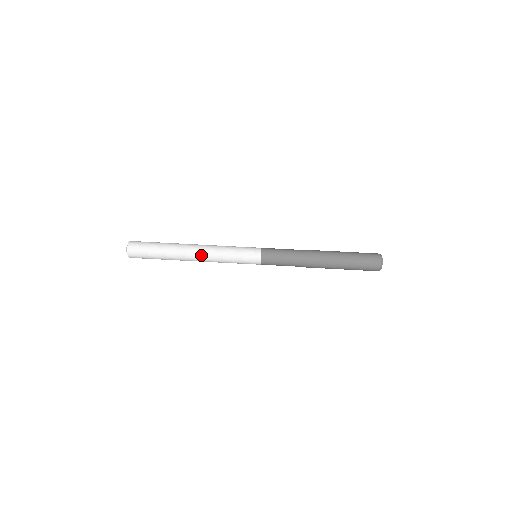
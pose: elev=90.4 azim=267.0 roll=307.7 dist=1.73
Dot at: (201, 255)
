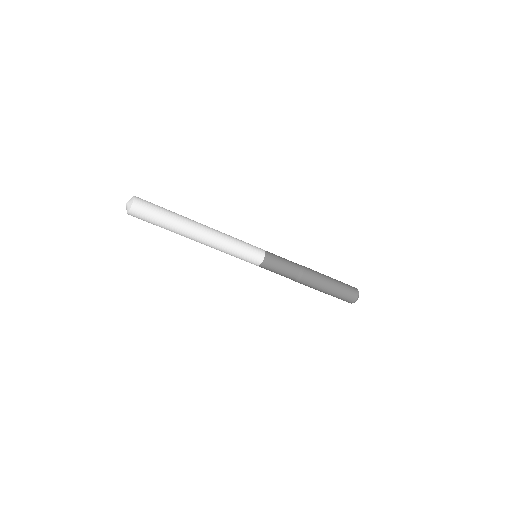
Dot at: occluded
